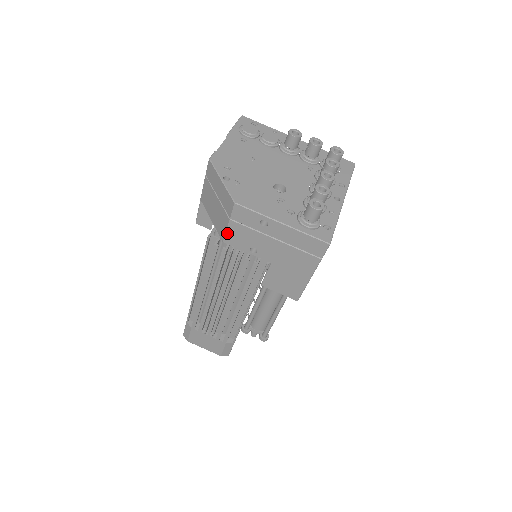
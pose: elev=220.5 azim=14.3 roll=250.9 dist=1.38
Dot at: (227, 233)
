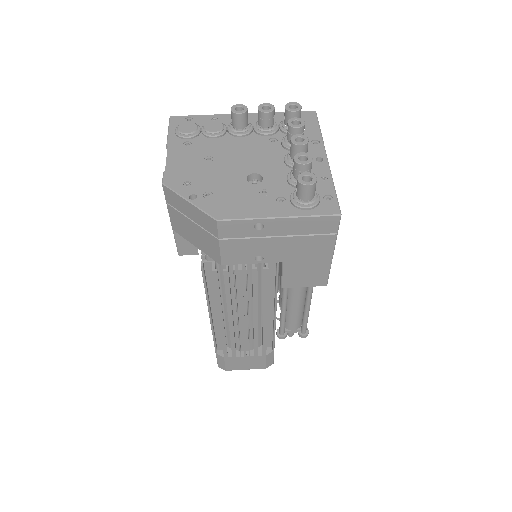
Dot at: (222, 255)
